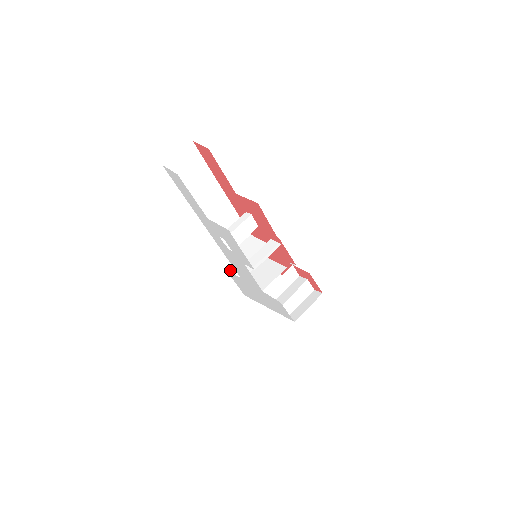
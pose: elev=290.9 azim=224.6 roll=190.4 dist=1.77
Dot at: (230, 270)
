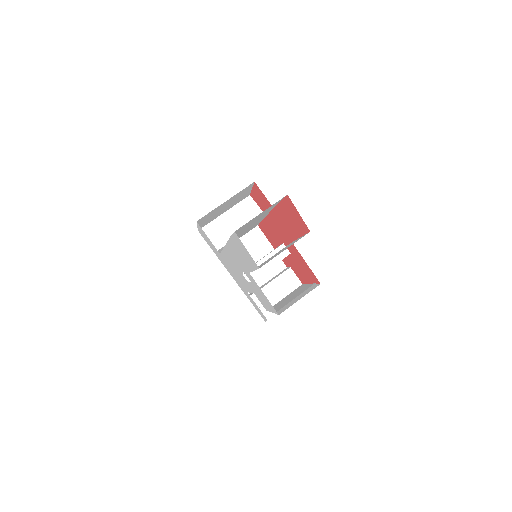
Dot at: (200, 220)
